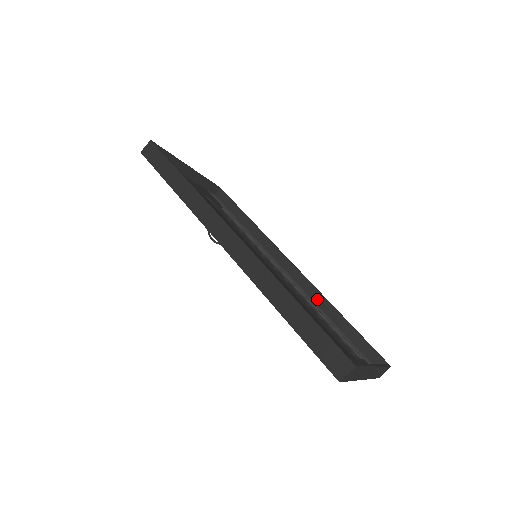
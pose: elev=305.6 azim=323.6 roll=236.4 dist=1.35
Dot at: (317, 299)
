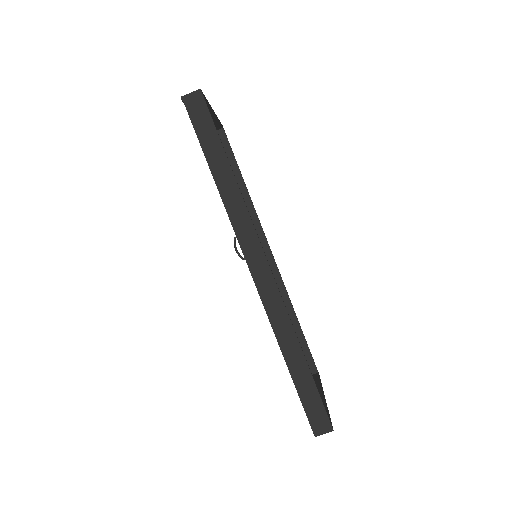
Dot at: (281, 295)
